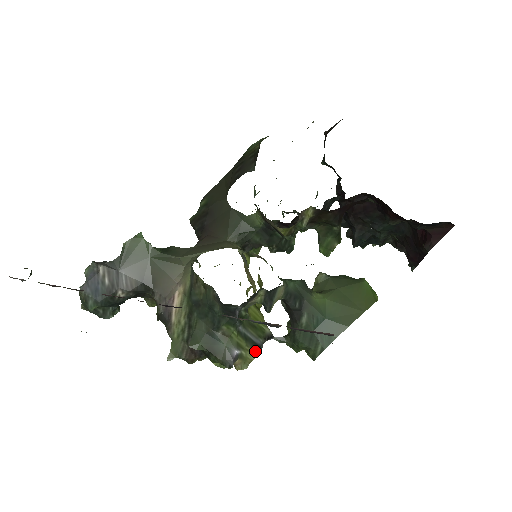
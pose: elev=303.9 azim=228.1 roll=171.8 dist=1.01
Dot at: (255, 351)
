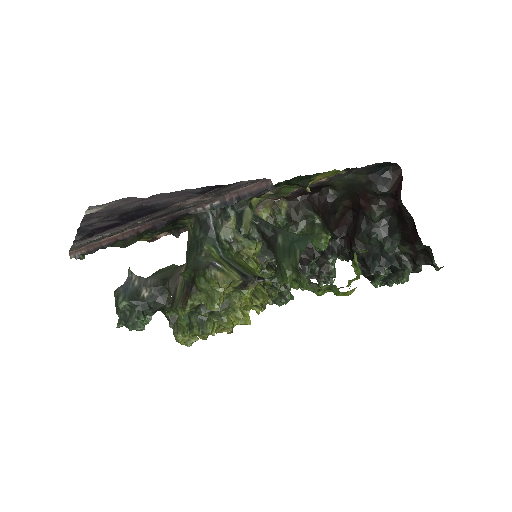
Dot at: (241, 278)
